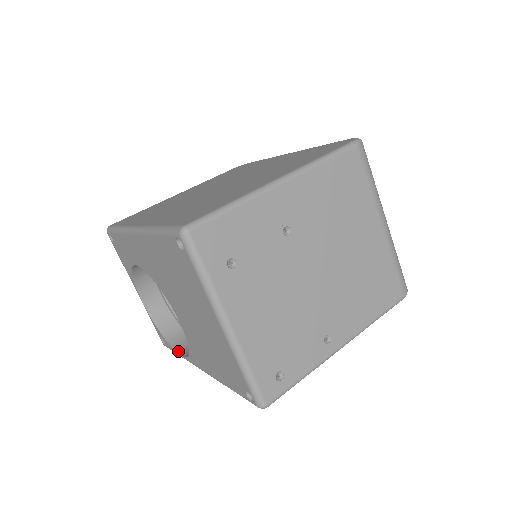
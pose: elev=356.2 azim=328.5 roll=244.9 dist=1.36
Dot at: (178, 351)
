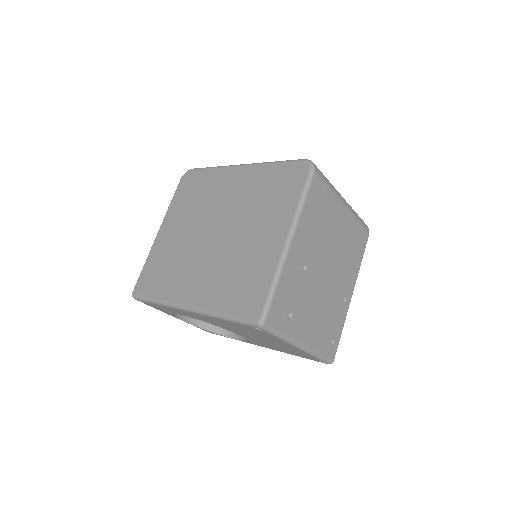
Dot at: (229, 337)
